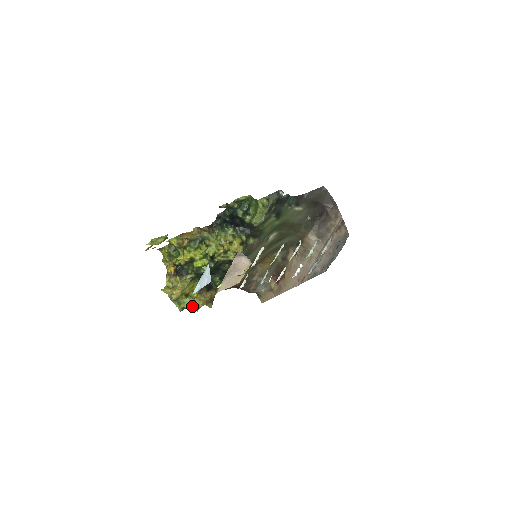
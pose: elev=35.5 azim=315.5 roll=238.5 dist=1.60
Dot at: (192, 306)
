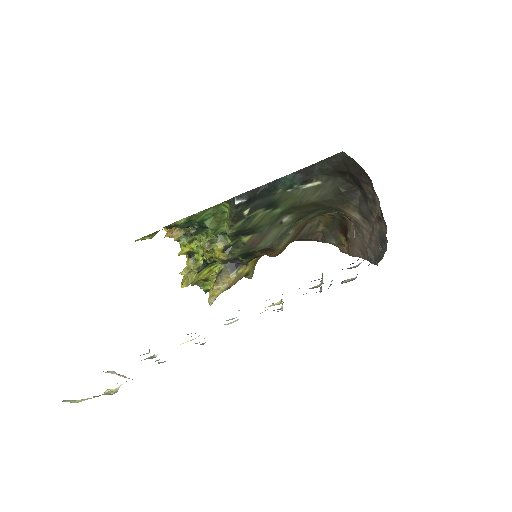
Dot at: occluded
